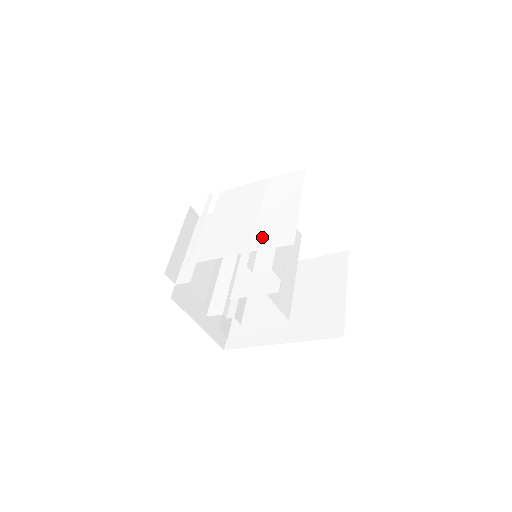
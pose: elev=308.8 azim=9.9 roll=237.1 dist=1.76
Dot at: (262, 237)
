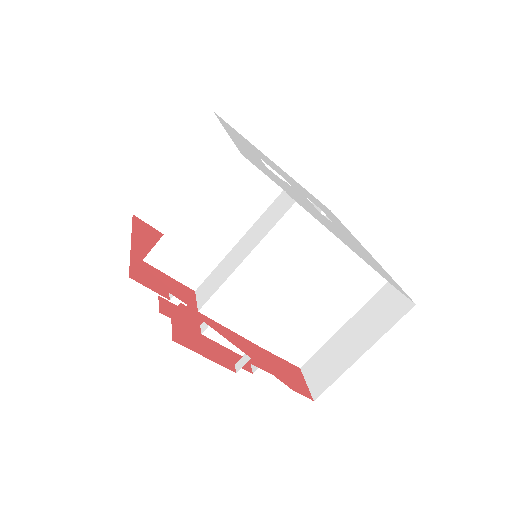
Dot at: (284, 339)
